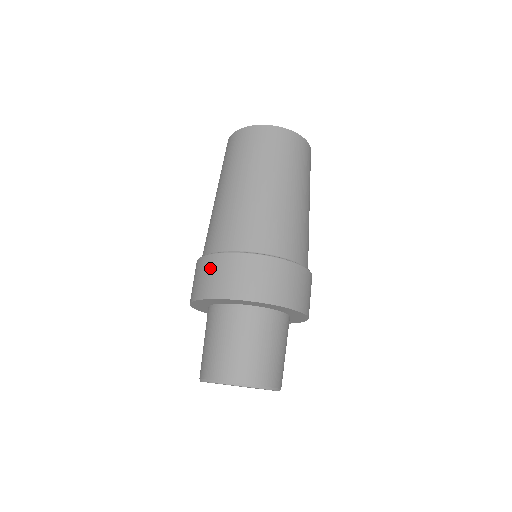
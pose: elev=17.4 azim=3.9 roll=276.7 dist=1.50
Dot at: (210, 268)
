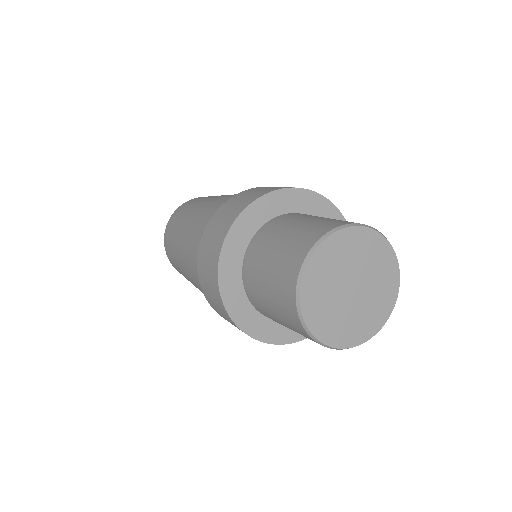
Dot at: (203, 272)
